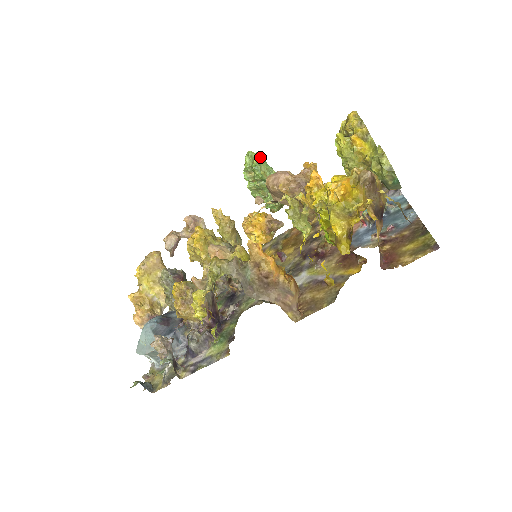
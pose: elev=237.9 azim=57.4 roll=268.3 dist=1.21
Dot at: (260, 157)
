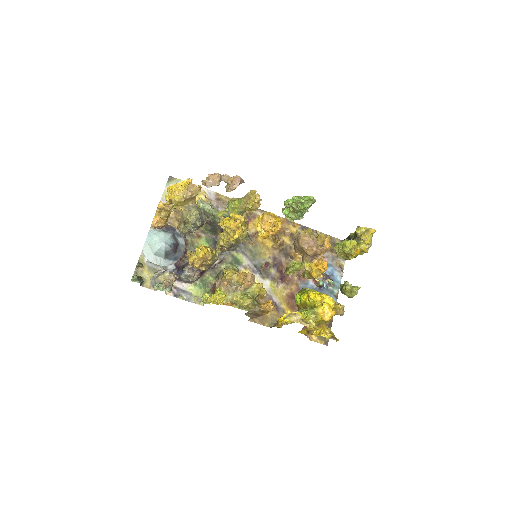
Dot at: (314, 202)
